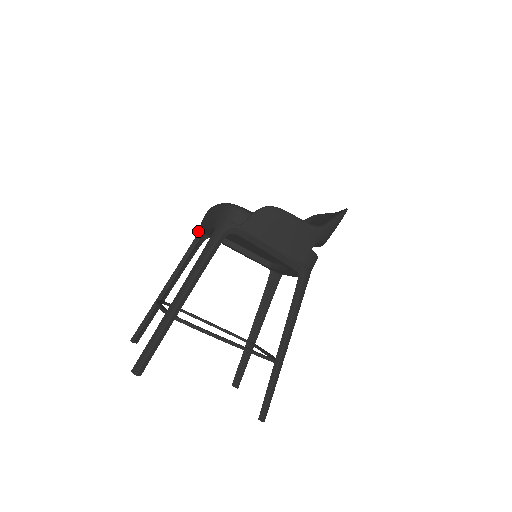
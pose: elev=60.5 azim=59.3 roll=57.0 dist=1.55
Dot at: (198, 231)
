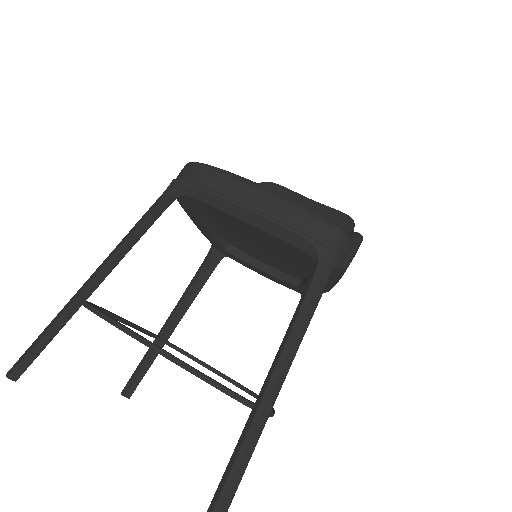
Dot at: (174, 189)
